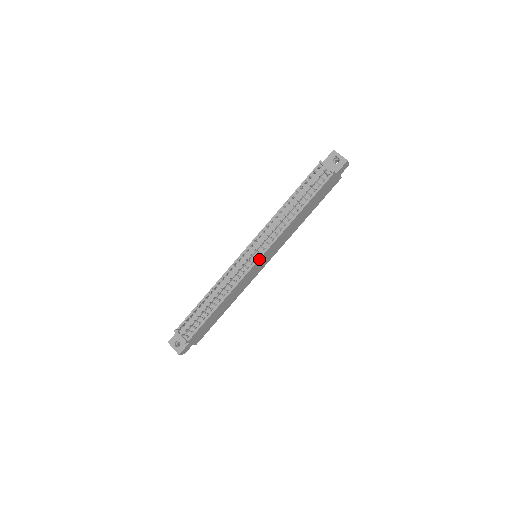
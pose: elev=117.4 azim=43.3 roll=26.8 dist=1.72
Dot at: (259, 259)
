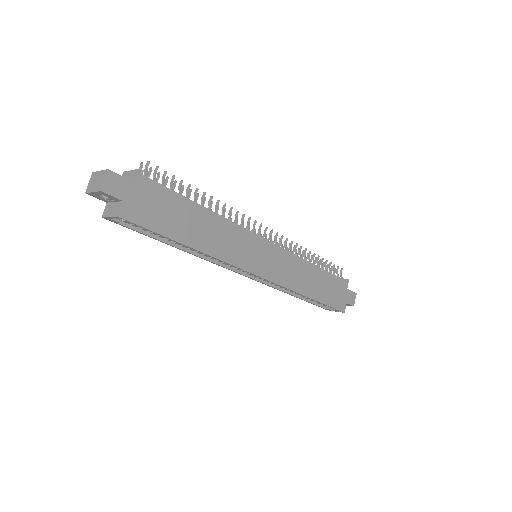
Dot at: (270, 242)
